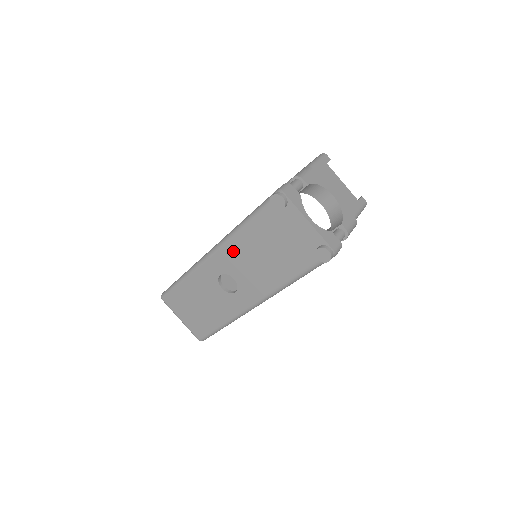
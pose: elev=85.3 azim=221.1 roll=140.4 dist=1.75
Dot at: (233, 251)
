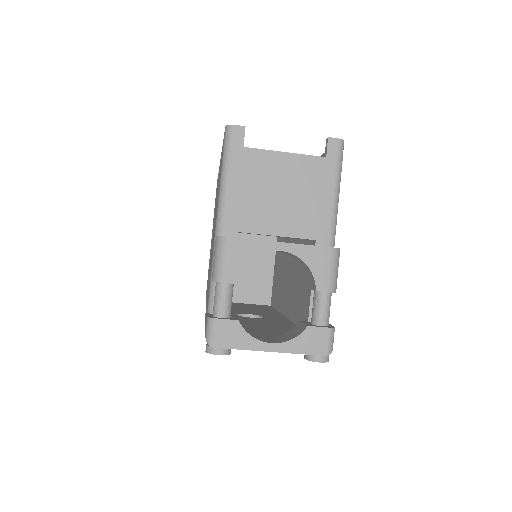
Dot at: occluded
